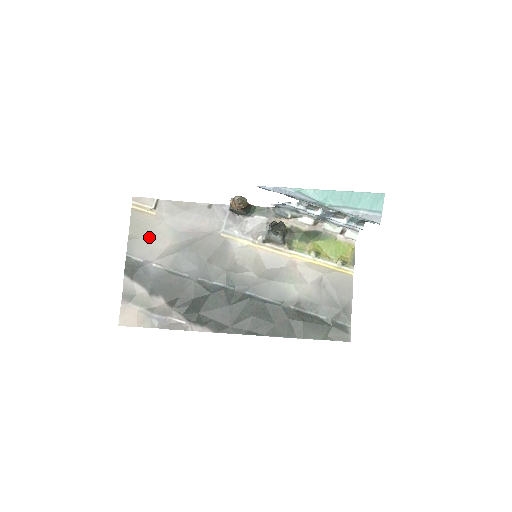
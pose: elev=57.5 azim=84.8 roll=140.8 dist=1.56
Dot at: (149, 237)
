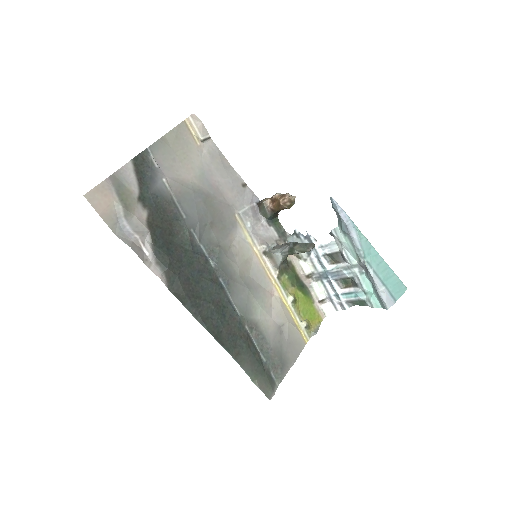
Dot at: (179, 155)
